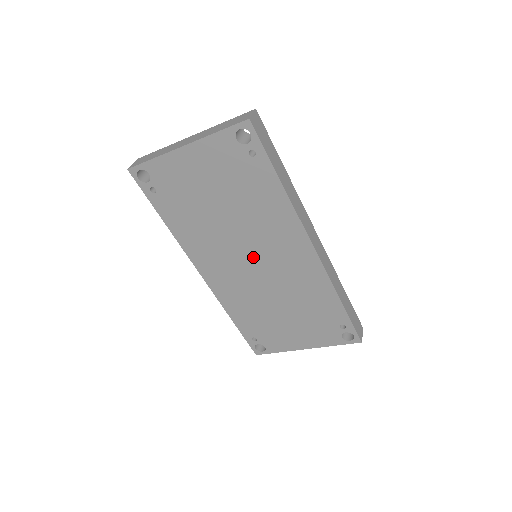
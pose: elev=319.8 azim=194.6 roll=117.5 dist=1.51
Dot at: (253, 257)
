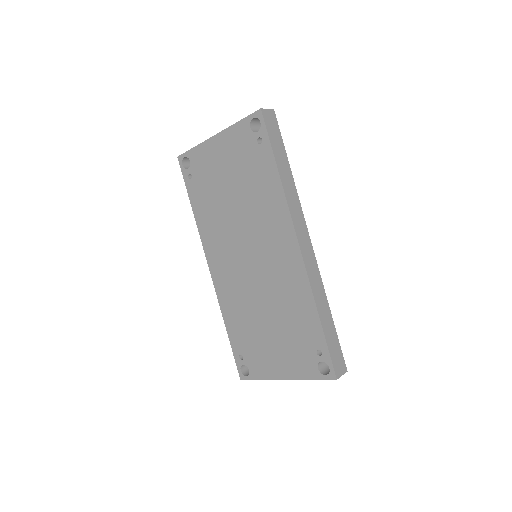
Dot at: (250, 252)
